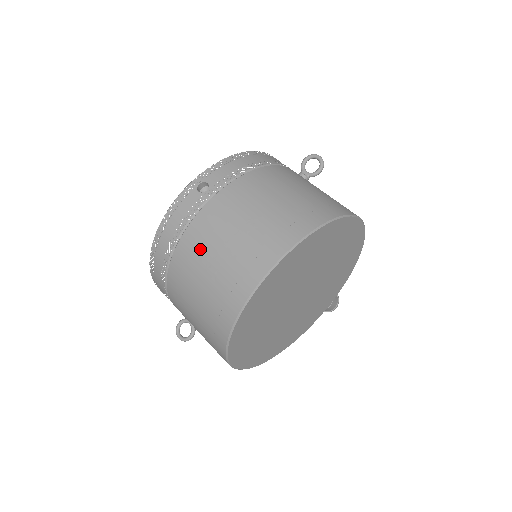
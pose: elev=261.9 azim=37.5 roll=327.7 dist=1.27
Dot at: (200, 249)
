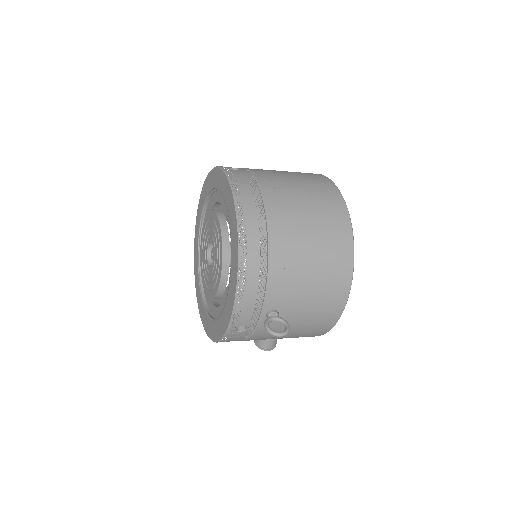
Dot at: (284, 188)
